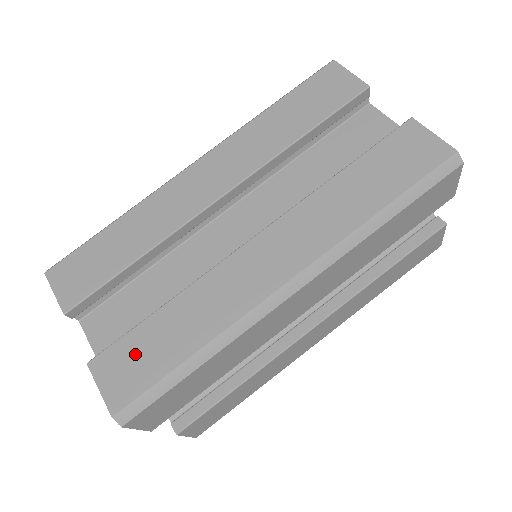
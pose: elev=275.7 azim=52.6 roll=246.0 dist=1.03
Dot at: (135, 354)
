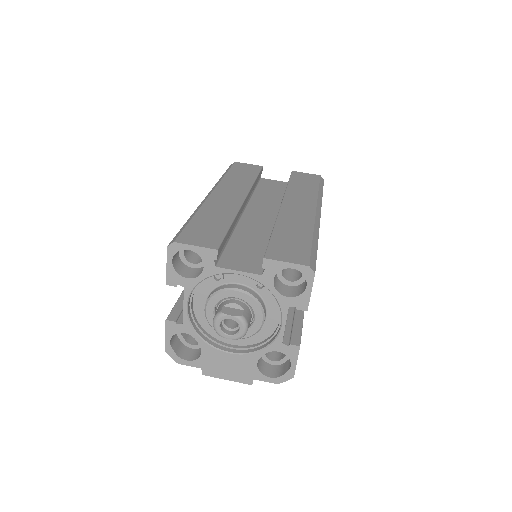
Dot at: occluded
